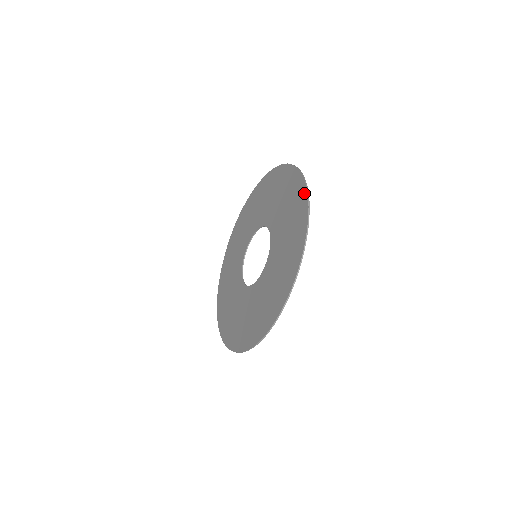
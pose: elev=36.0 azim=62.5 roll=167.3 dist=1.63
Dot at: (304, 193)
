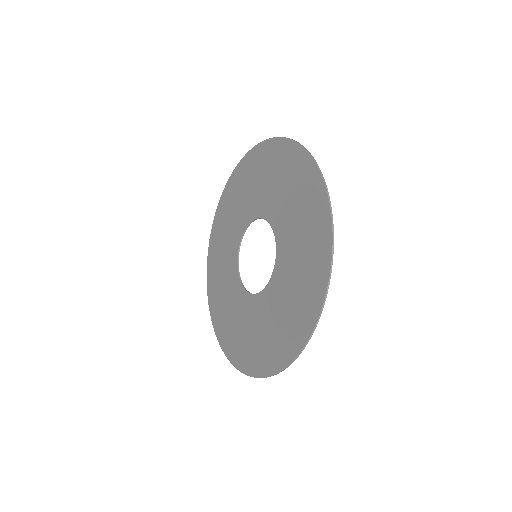
Dot at: (318, 181)
